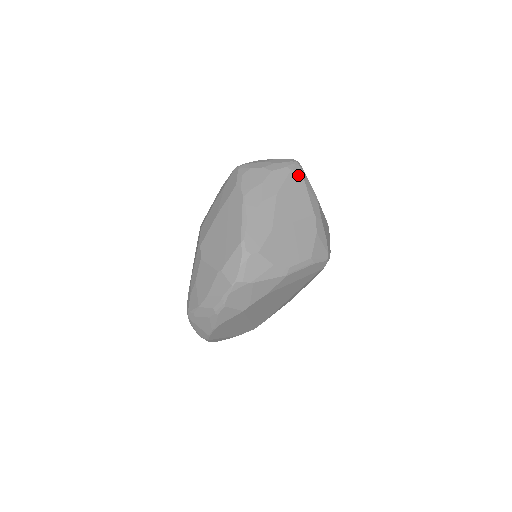
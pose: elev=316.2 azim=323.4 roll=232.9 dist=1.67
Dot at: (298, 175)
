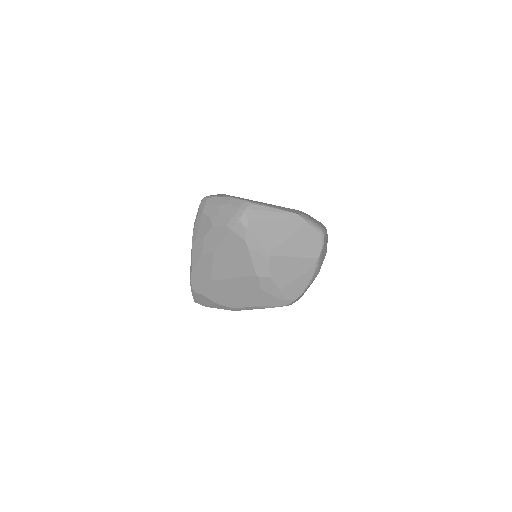
Dot at: (238, 236)
